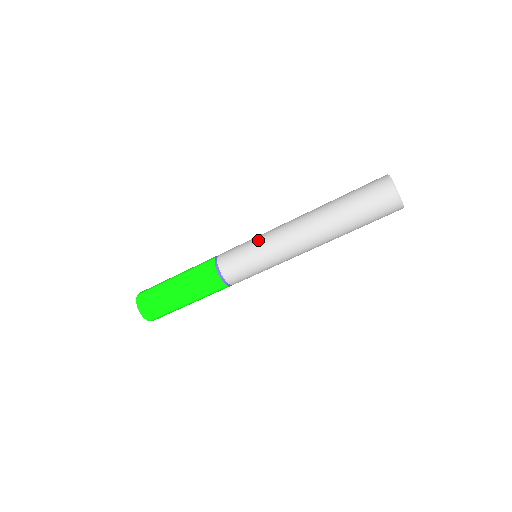
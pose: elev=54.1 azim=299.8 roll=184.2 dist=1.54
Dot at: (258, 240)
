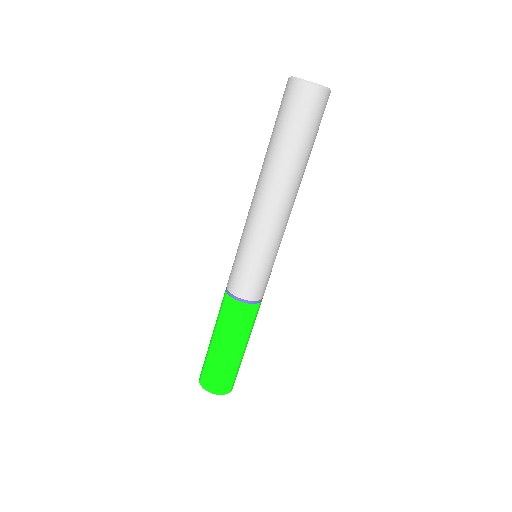
Dot at: (250, 247)
